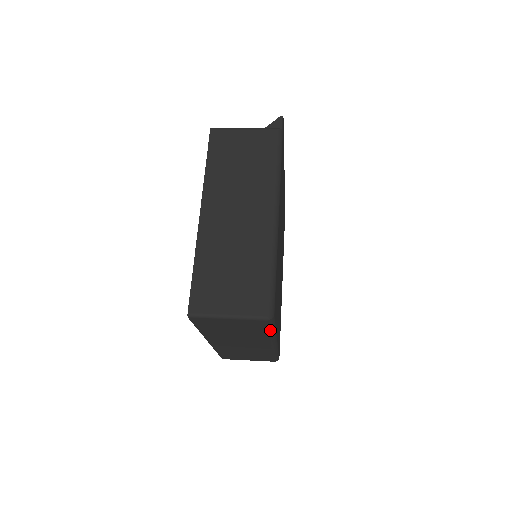
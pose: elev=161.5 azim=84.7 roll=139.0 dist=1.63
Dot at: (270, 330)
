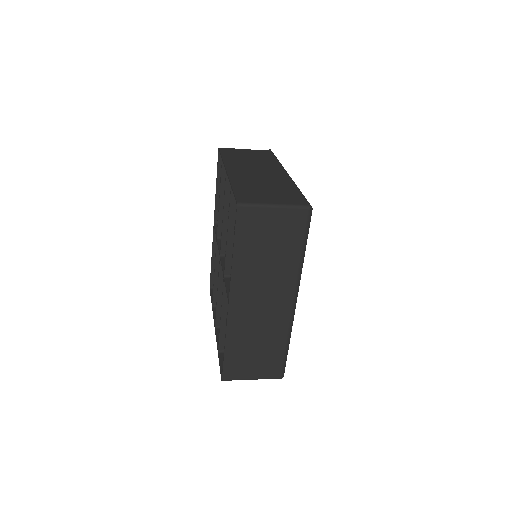
Dot at: (304, 243)
